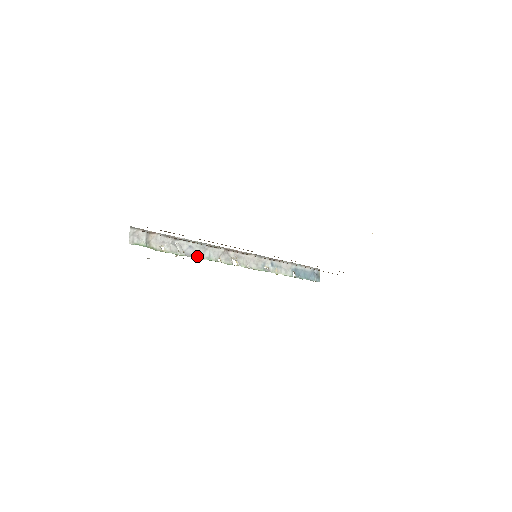
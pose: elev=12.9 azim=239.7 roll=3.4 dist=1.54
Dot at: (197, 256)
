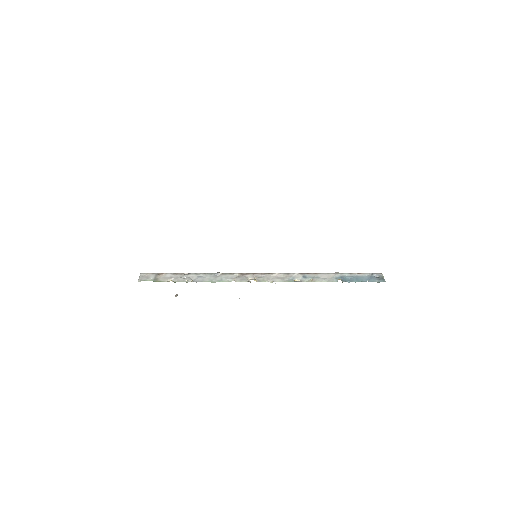
Dot at: (207, 281)
